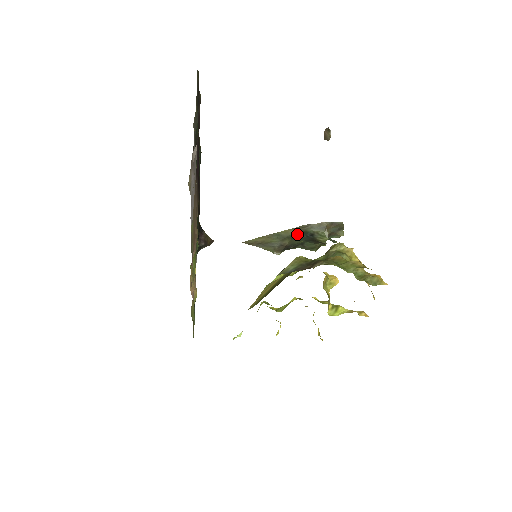
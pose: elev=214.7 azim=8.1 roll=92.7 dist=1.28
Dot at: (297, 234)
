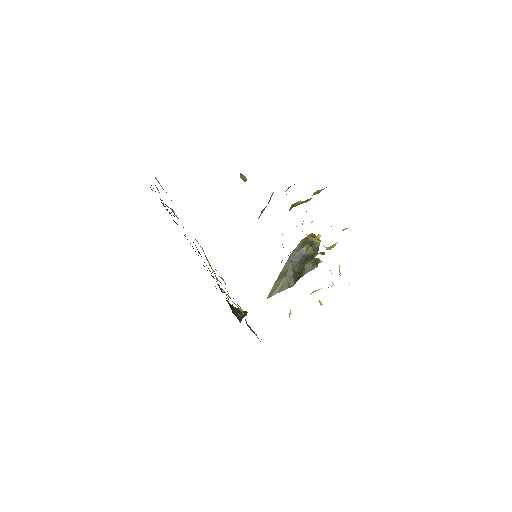
Dot at: (292, 263)
